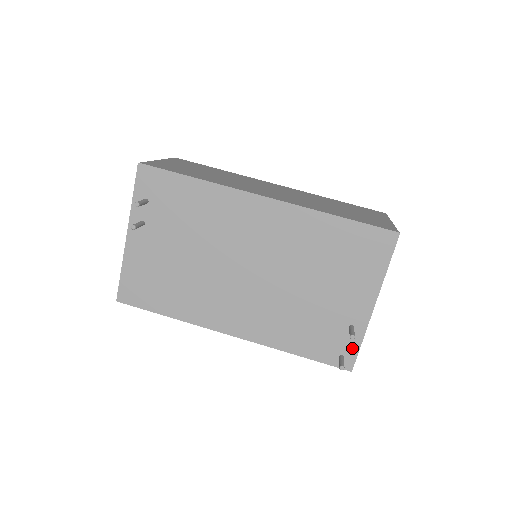
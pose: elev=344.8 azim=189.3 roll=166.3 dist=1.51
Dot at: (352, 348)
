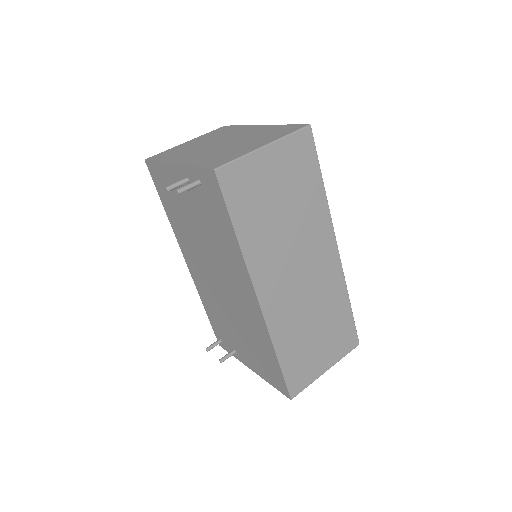
Dot at: (228, 349)
